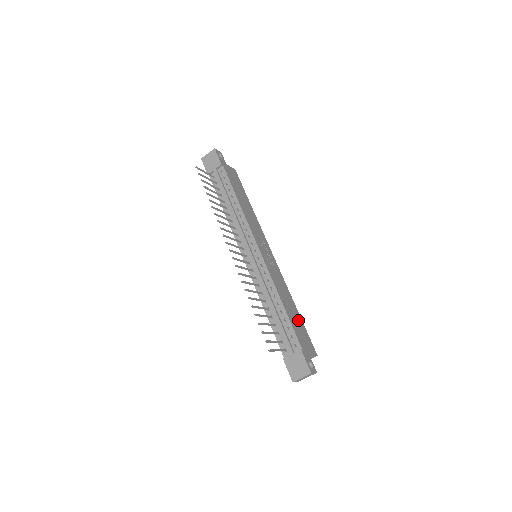
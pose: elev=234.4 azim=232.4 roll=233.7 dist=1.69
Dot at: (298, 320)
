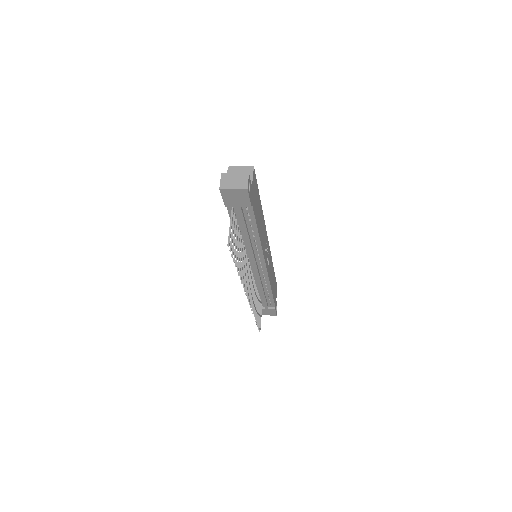
Dot at: (274, 280)
